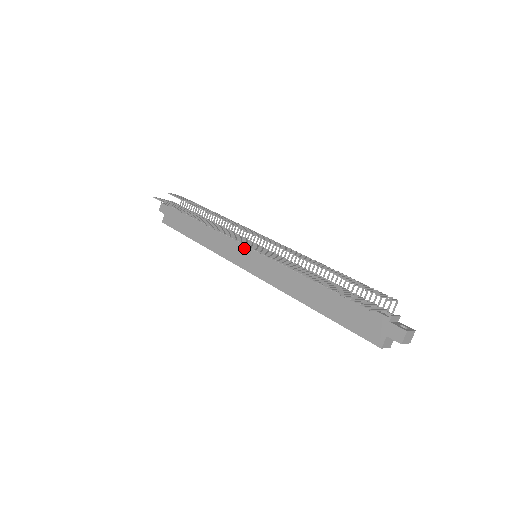
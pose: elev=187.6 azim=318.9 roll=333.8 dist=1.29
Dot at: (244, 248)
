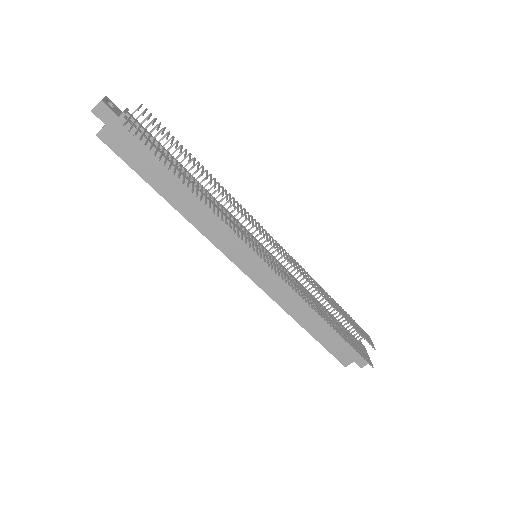
Dot at: (249, 248)
